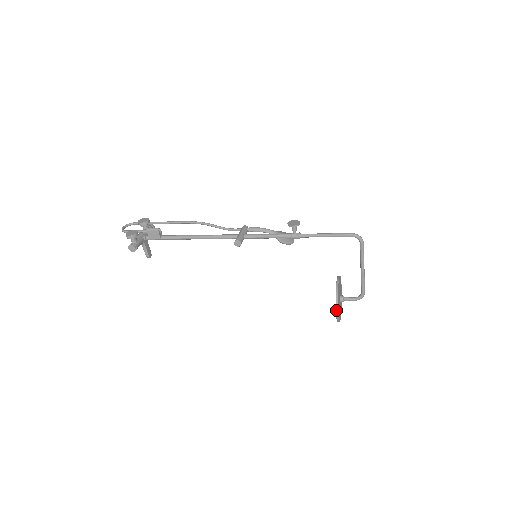
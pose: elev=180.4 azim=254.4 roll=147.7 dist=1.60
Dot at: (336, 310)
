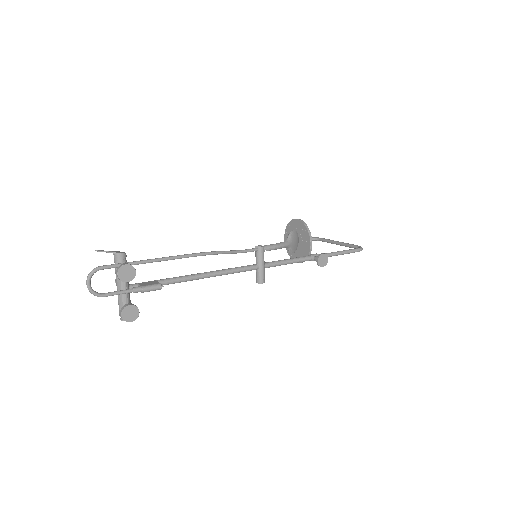
Dot at: occluded
